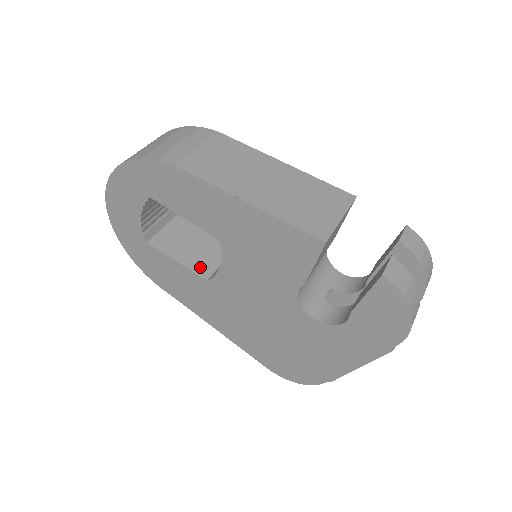
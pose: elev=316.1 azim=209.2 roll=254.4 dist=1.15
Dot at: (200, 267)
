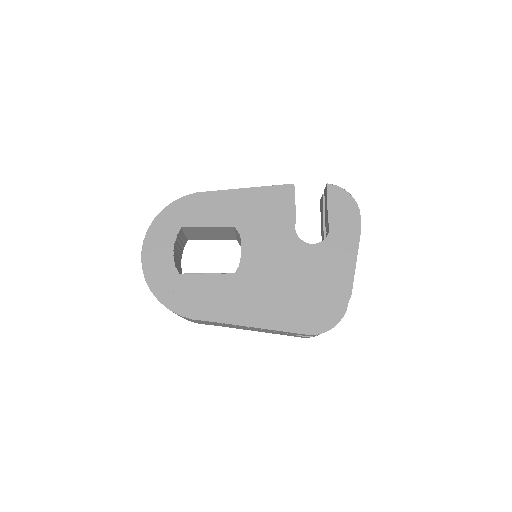
Dot at: occluded
